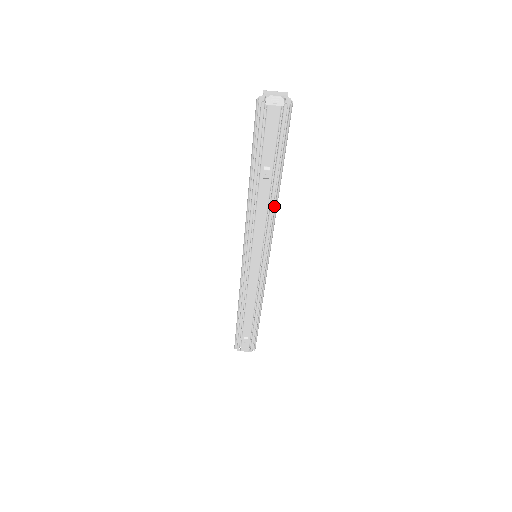
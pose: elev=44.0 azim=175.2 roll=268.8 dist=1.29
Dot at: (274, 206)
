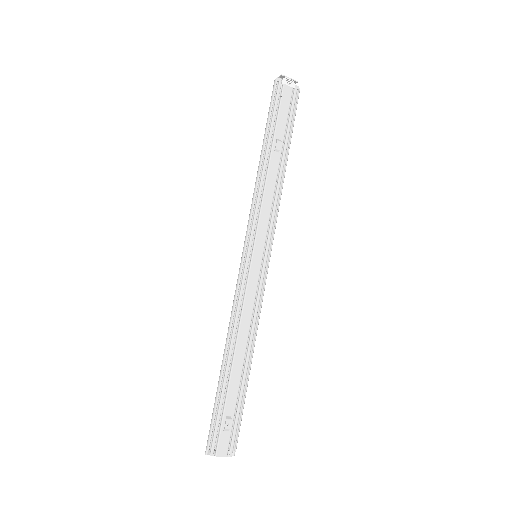
Dot at: (278, 191)
